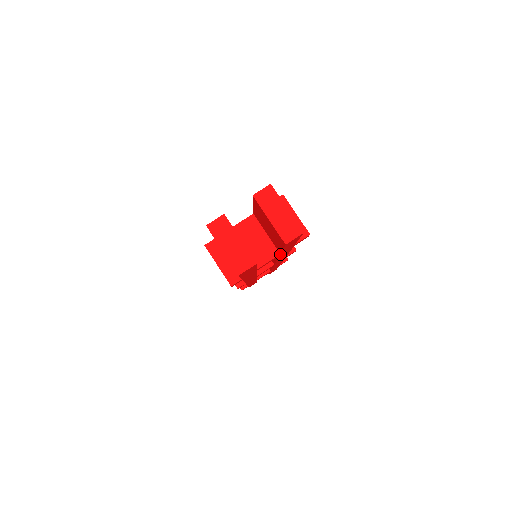
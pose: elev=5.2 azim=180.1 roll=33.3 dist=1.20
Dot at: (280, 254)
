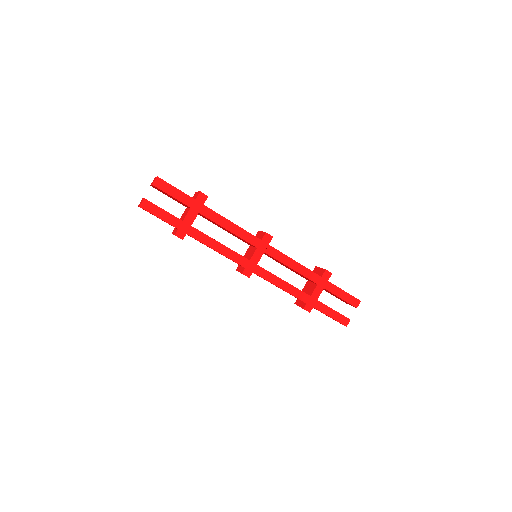
Dot at: (194, 210)
